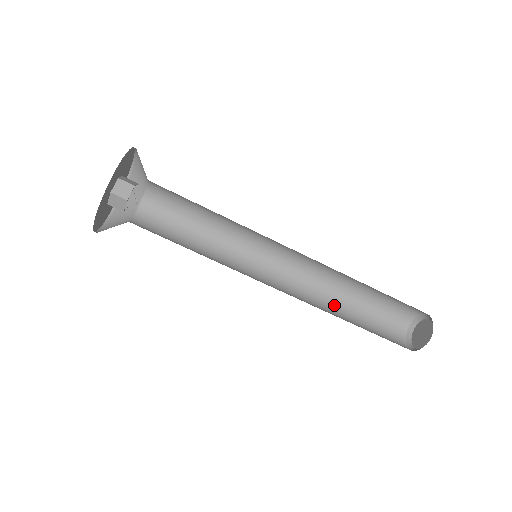
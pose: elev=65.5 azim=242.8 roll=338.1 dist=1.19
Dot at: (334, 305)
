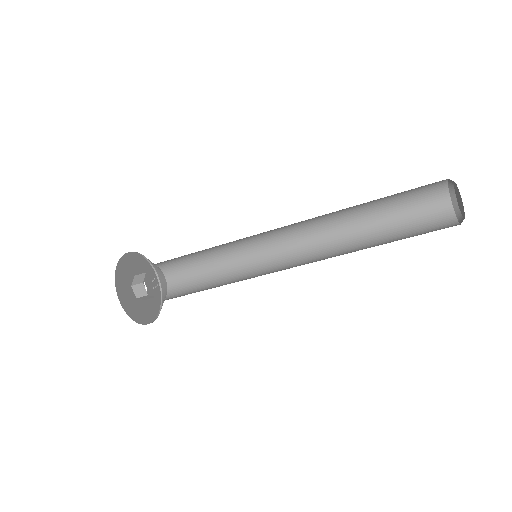
Dot at: (359, 248)
